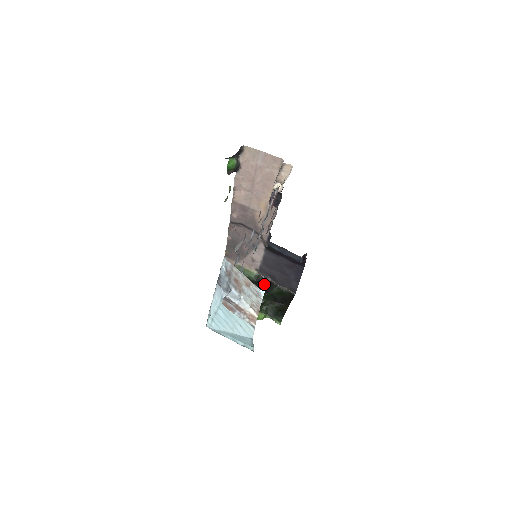
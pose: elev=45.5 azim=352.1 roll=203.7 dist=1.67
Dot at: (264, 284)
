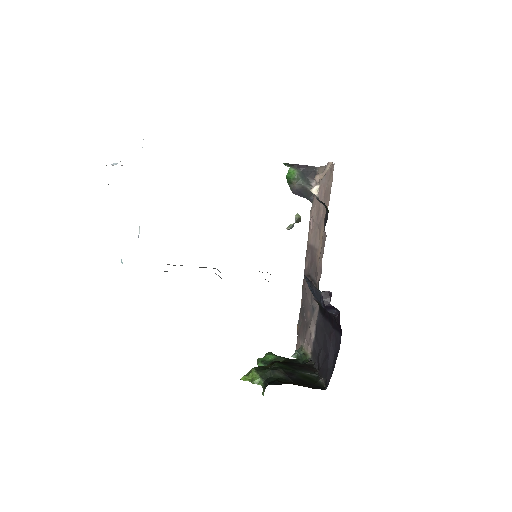
Dot at: (303, 365)
